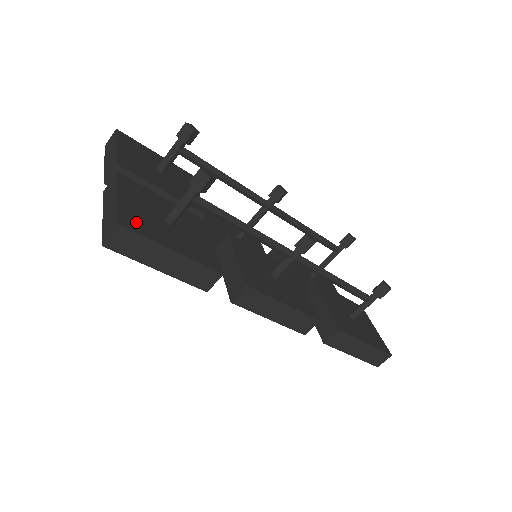
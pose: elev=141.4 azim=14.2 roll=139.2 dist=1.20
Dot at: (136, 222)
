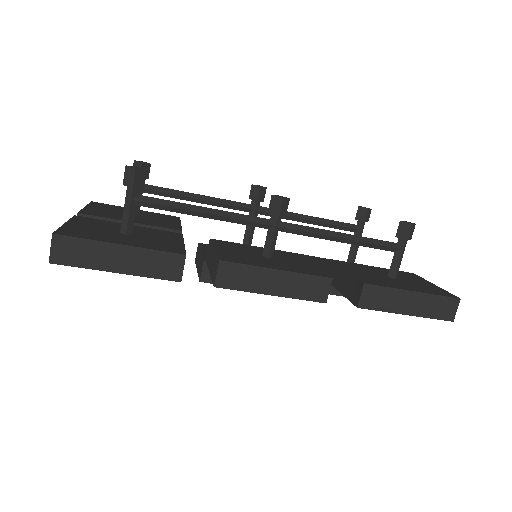
Dot at: (78, 233)
